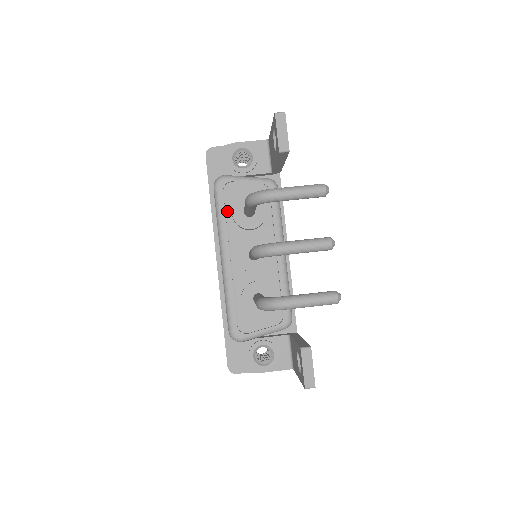
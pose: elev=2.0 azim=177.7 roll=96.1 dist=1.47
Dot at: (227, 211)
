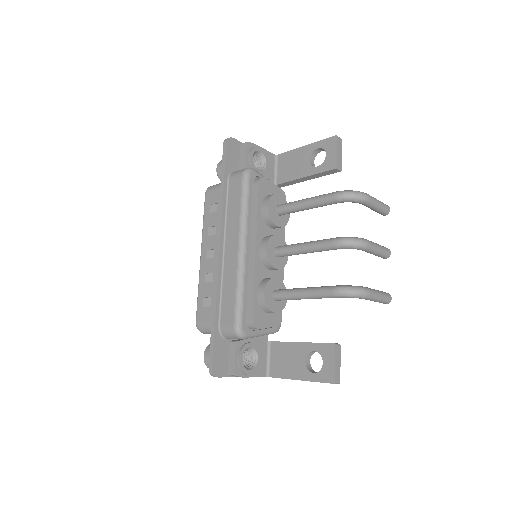
Dot at: (258, 202)
